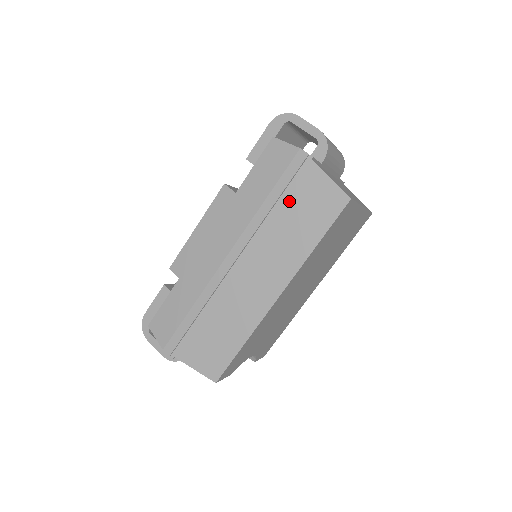
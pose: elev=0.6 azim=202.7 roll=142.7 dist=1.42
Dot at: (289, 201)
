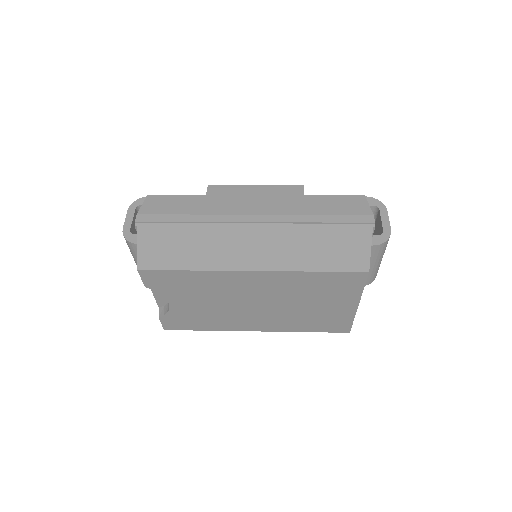
Dot at: (331, 231)
